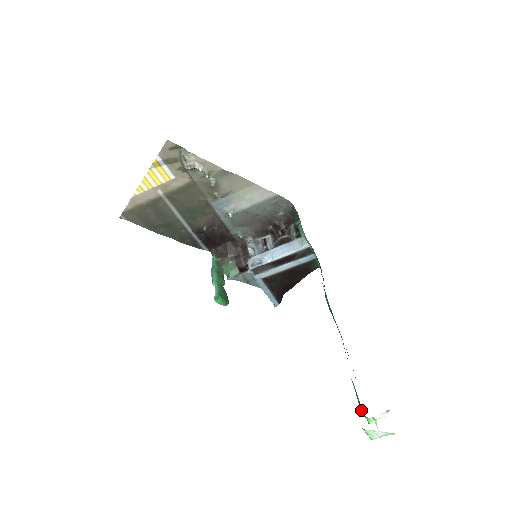
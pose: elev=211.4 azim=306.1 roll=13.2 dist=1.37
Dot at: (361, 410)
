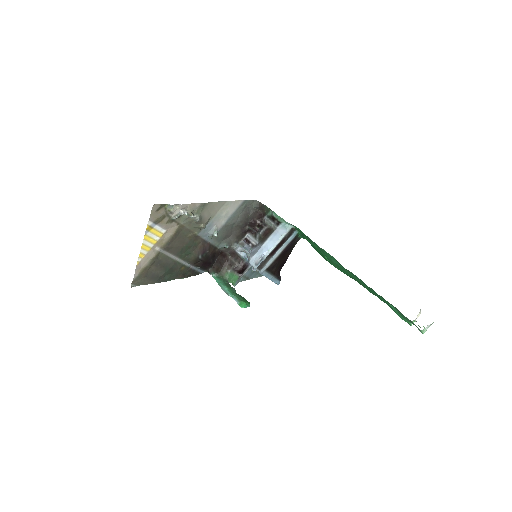
Dot at: (404, 320)
